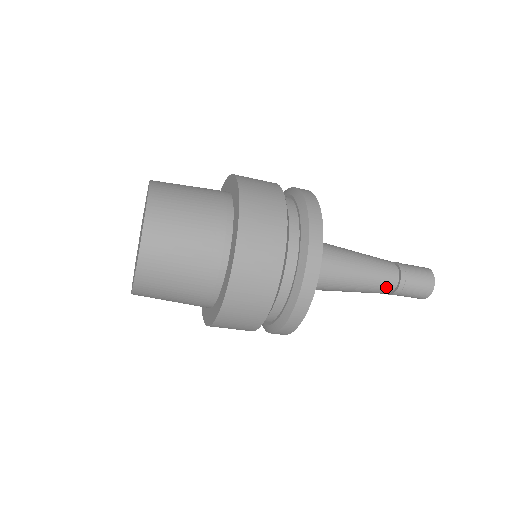
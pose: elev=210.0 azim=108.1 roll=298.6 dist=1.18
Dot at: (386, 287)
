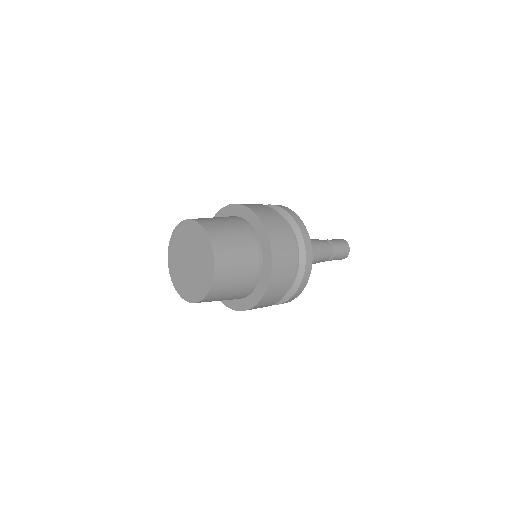
Dot at: (327, 258)
